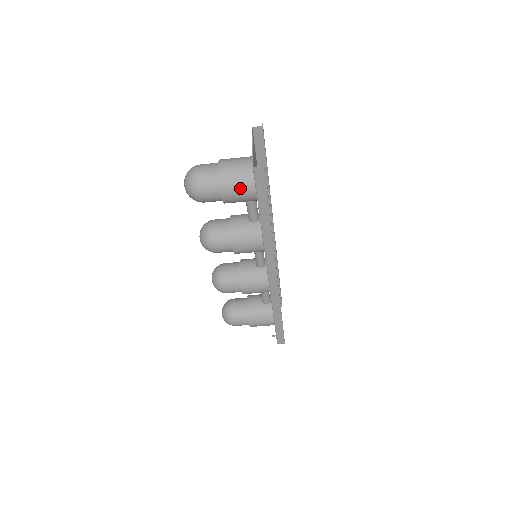
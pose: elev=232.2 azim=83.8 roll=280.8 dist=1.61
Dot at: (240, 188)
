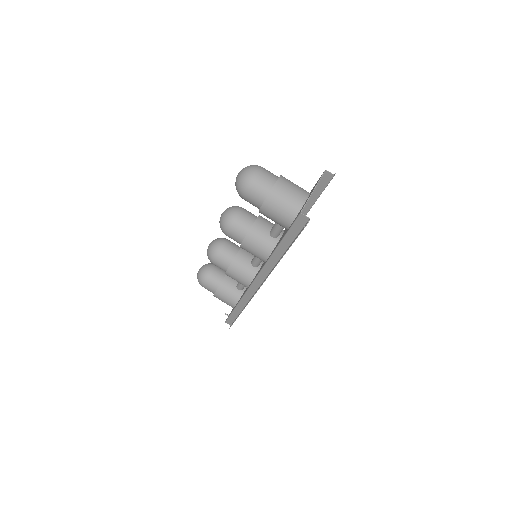
Dot at: (280, 214)
